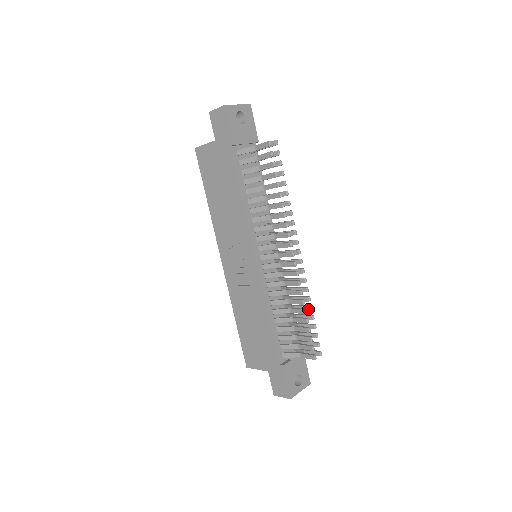
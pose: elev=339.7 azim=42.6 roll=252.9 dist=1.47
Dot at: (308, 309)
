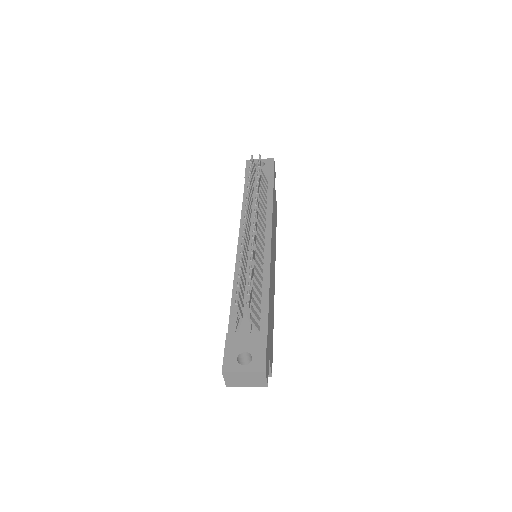
Dot at: (250, 262)
